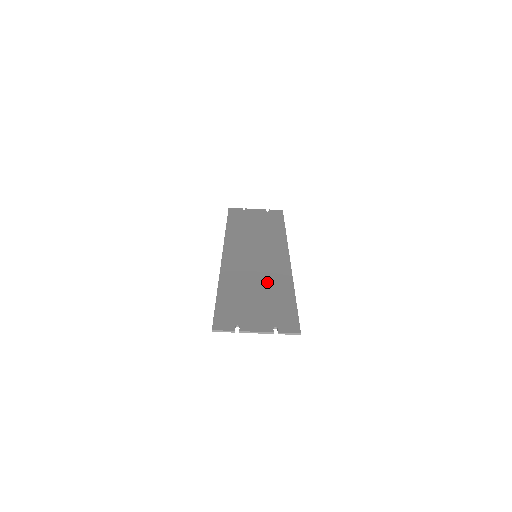
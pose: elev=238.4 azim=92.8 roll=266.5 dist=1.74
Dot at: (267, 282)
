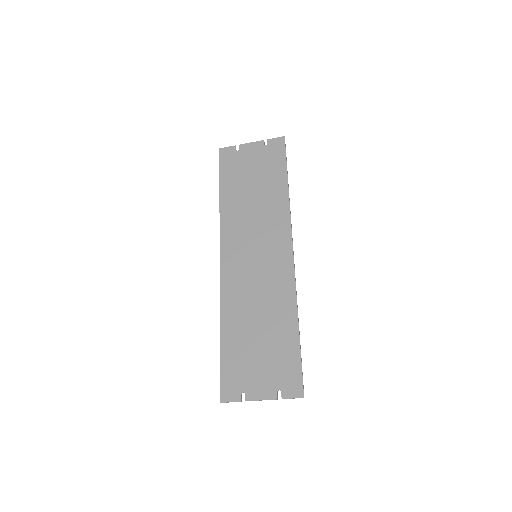
Dot at: (269, 310)
